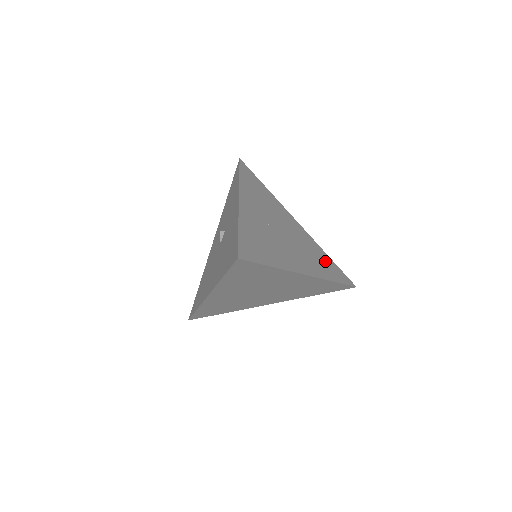
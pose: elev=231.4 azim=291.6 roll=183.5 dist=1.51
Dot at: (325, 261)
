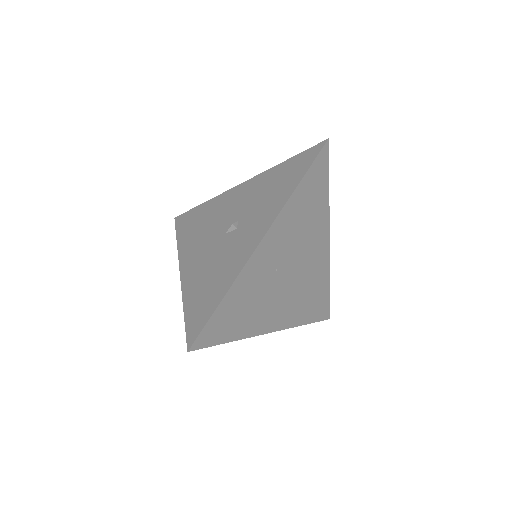
Dot at: (318, 296)
